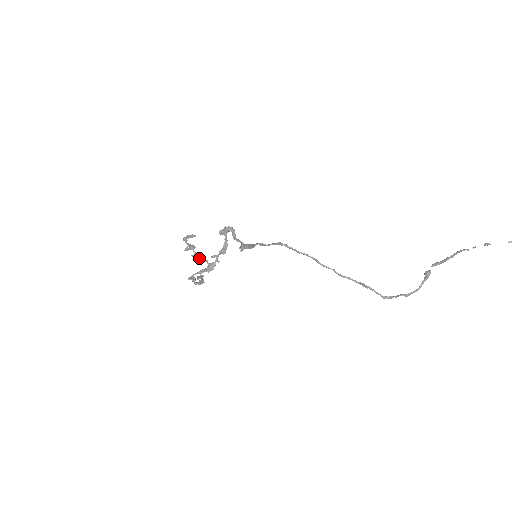
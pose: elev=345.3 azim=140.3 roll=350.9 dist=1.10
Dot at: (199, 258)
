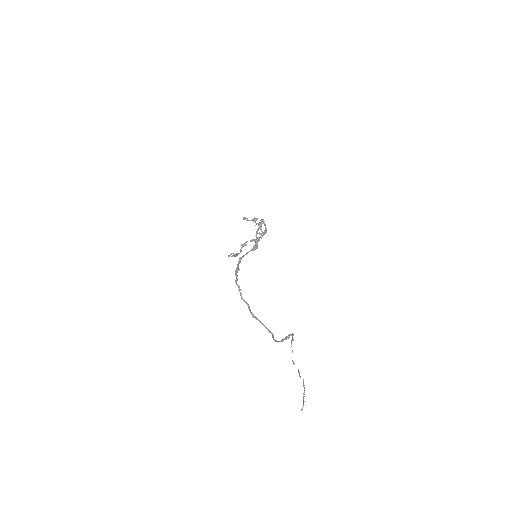
Dot at: occluded
